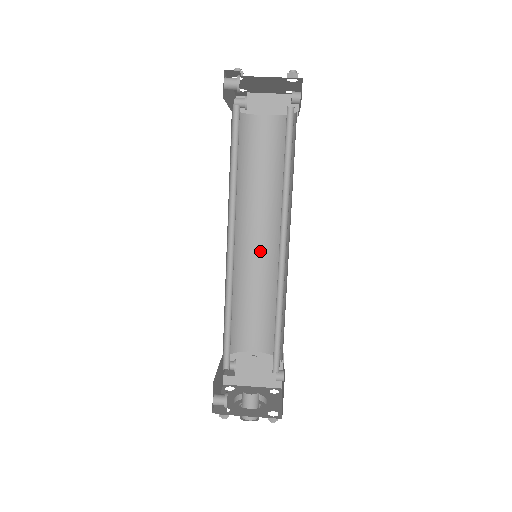
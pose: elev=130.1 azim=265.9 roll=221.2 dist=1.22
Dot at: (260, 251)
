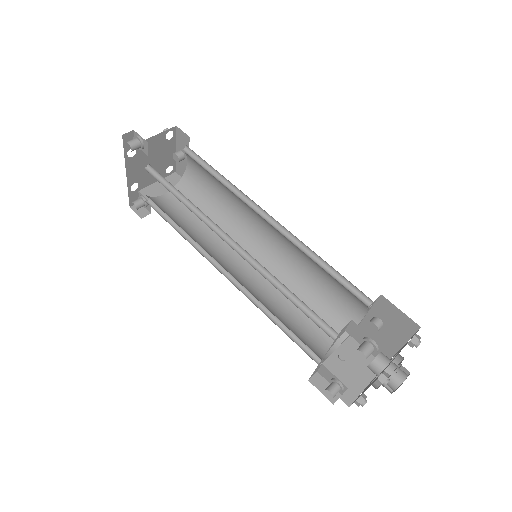
Dot at: (252, 272)
